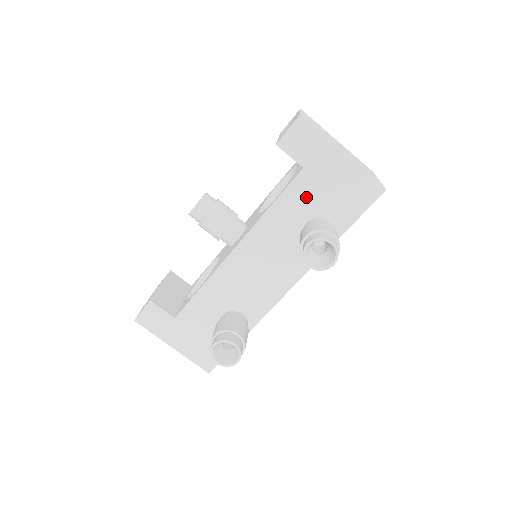
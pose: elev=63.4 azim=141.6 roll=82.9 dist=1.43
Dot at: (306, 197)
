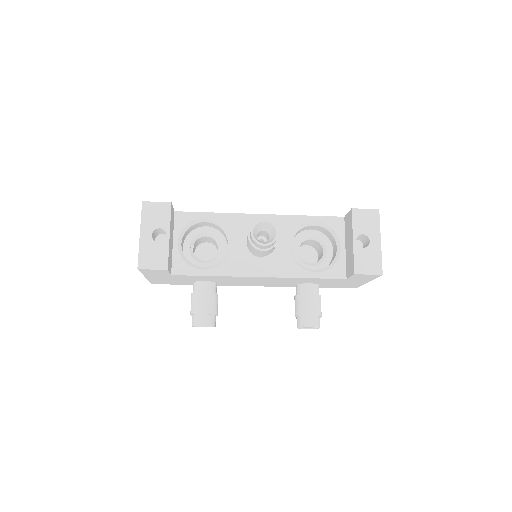
Dot at: (327, 281)
